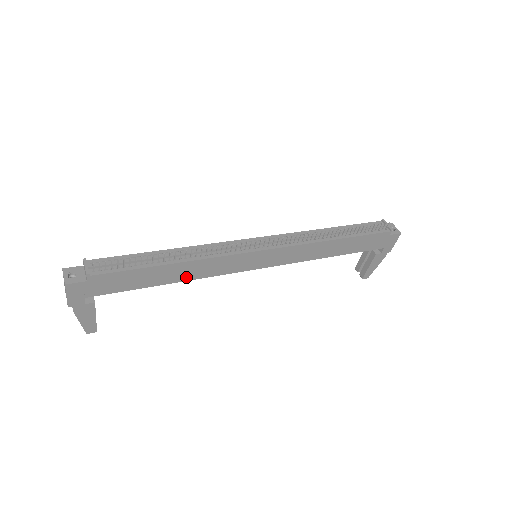
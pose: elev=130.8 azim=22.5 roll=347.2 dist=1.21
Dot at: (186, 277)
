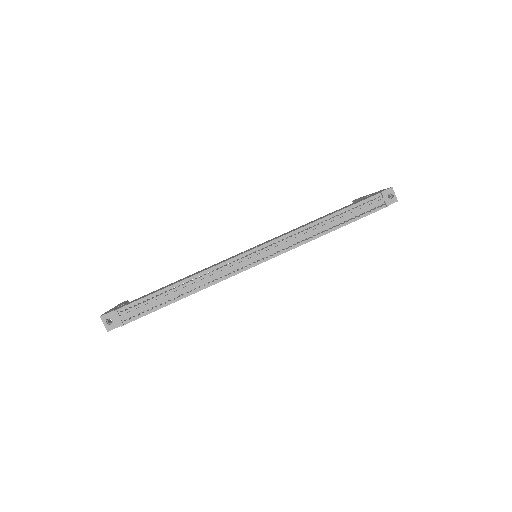
Dot at: occluded
